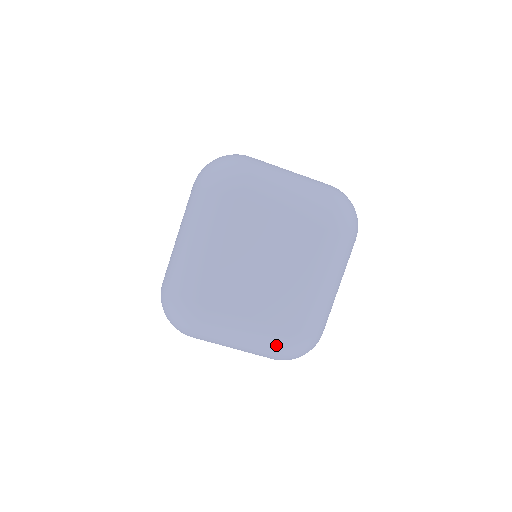
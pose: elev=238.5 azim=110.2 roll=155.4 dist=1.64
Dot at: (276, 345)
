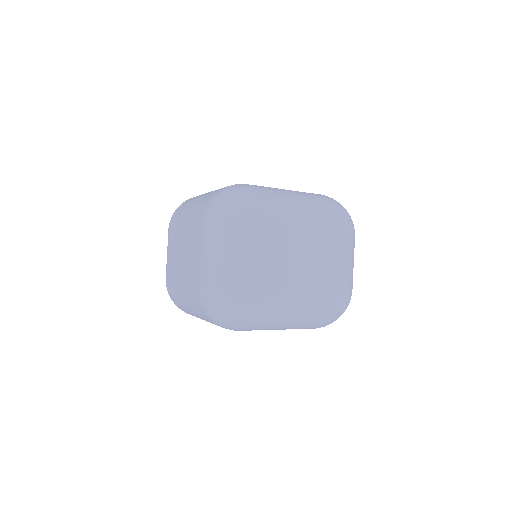
Dot at: occluded
